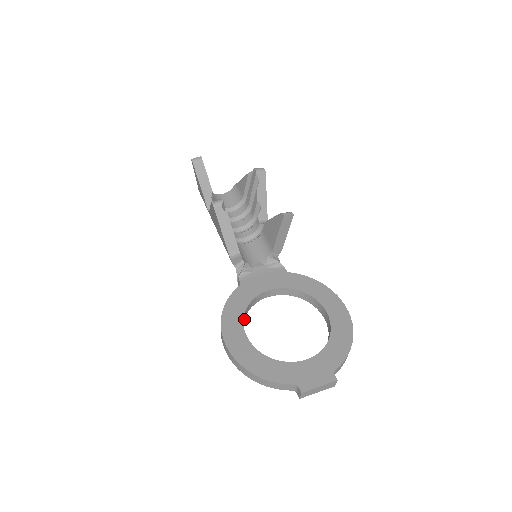
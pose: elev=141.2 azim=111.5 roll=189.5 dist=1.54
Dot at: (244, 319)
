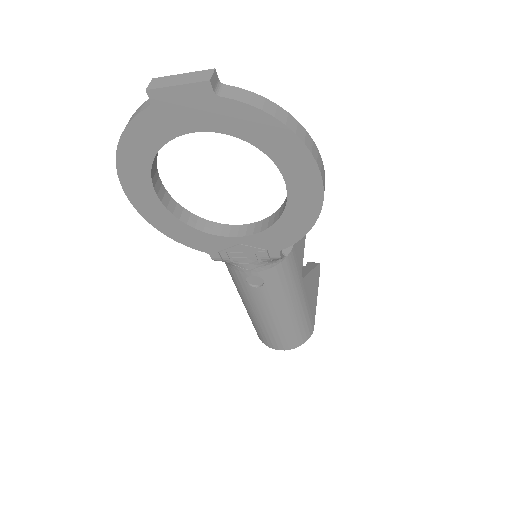
Dot at: (181, 221)
